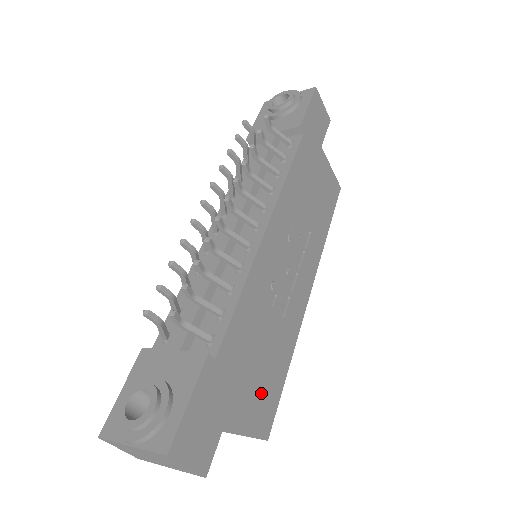
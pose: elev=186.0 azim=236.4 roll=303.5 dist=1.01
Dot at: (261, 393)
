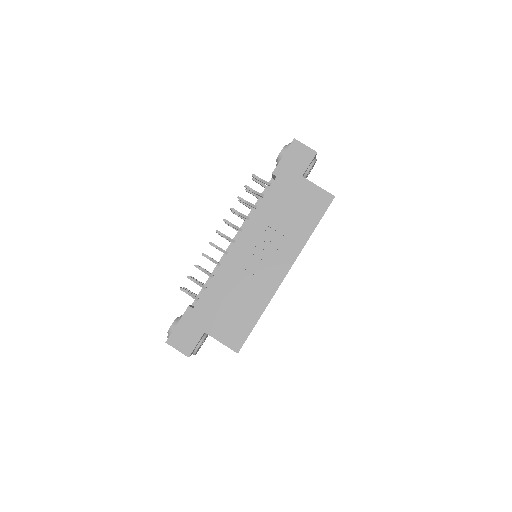
Dot at: (231, 328)
